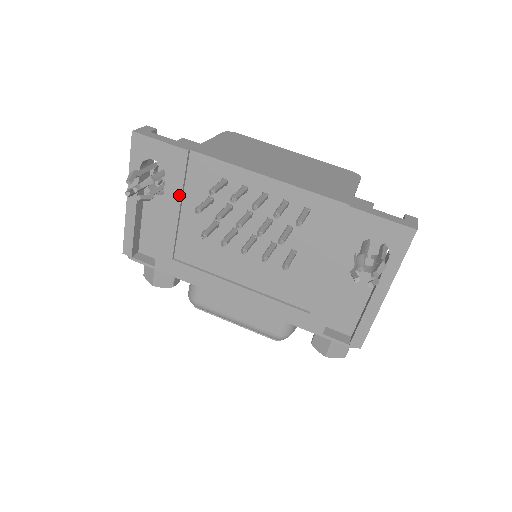
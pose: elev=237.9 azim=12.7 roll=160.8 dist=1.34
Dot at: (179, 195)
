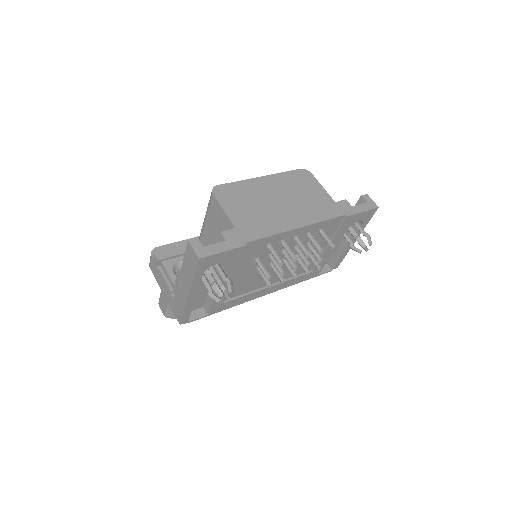
Dot at: (234, 271)
